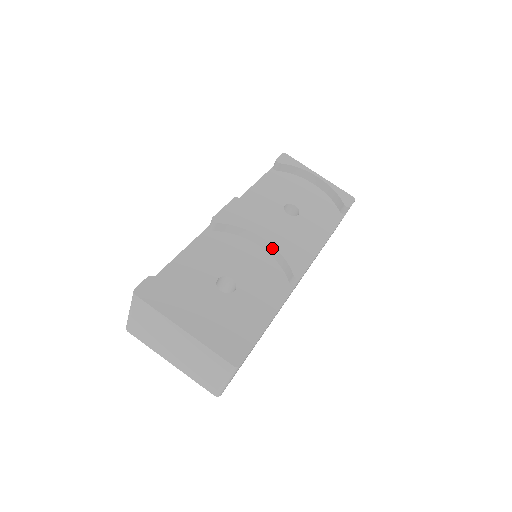
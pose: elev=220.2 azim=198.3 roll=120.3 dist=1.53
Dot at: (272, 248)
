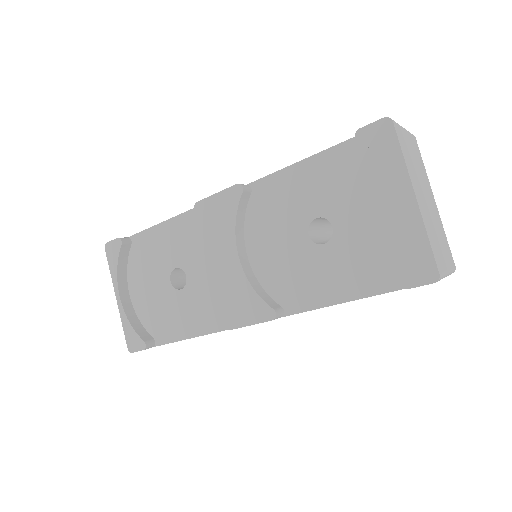
Dot at: (232, 275)
